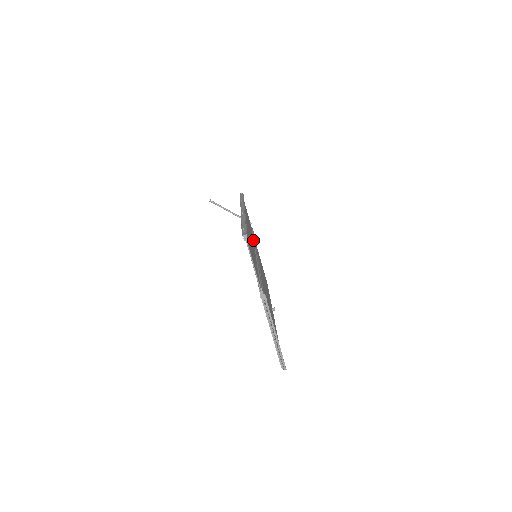
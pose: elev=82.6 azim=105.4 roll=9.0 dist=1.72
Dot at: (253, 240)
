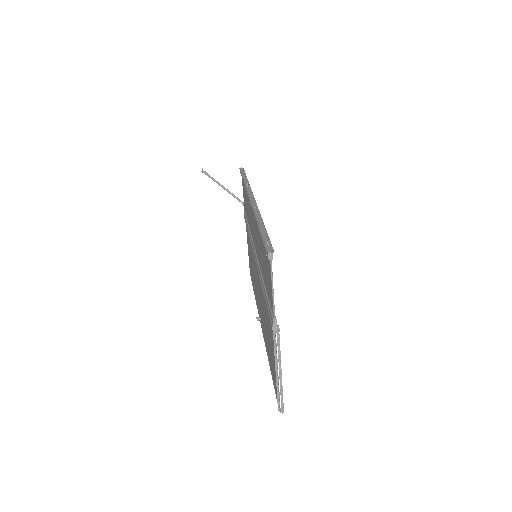
Dot at: occluded
